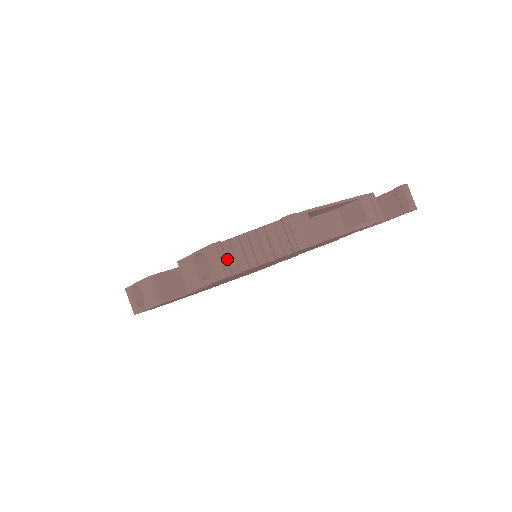
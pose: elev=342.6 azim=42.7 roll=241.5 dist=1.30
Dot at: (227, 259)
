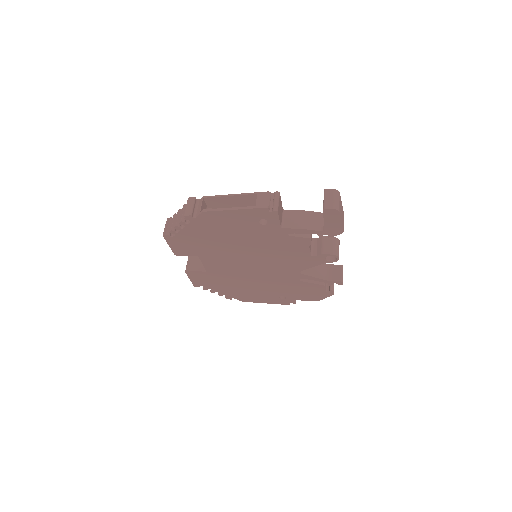
Dot at: occluded
